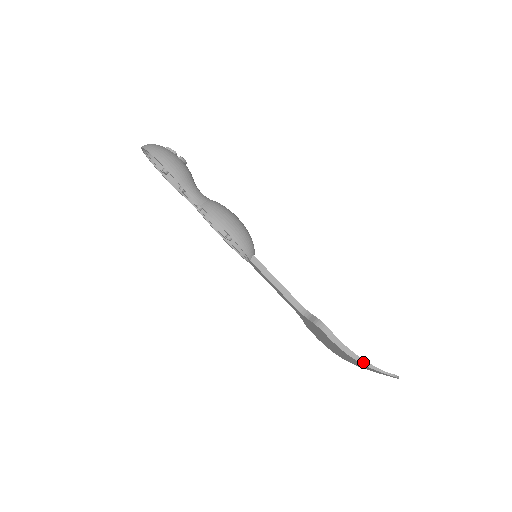
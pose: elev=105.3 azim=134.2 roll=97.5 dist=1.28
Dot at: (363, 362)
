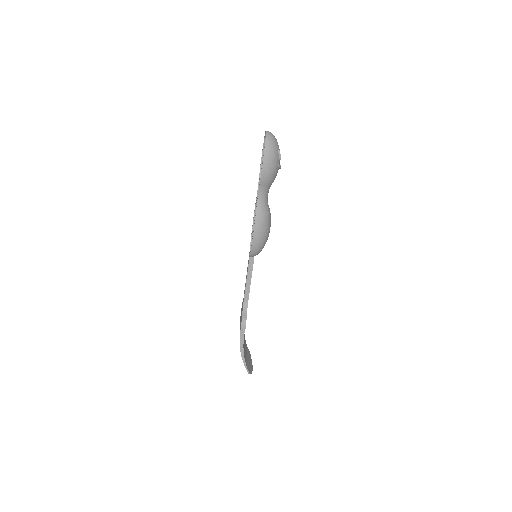
Dot at: (243, 356)
